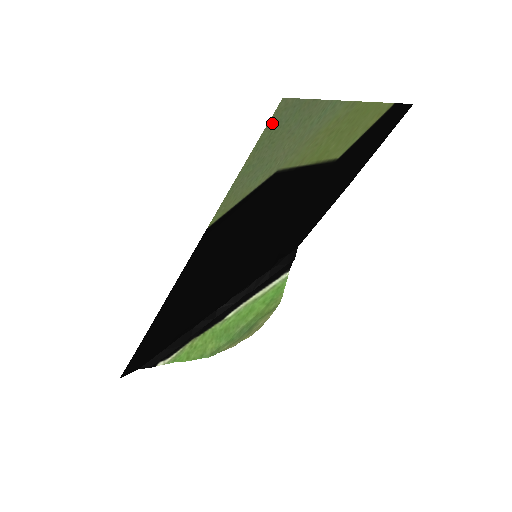
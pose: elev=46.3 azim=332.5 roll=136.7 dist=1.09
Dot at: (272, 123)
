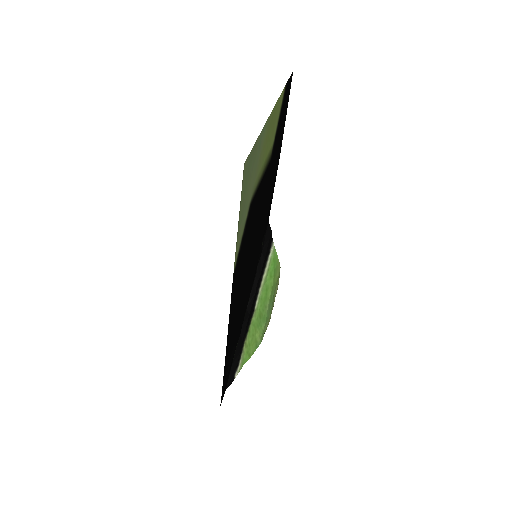
Dot at: (243, 182)
